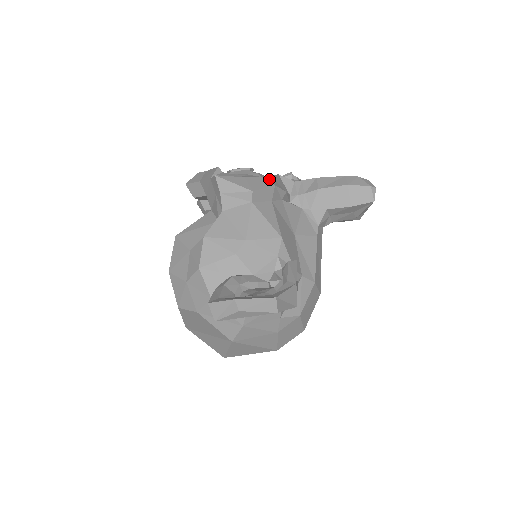
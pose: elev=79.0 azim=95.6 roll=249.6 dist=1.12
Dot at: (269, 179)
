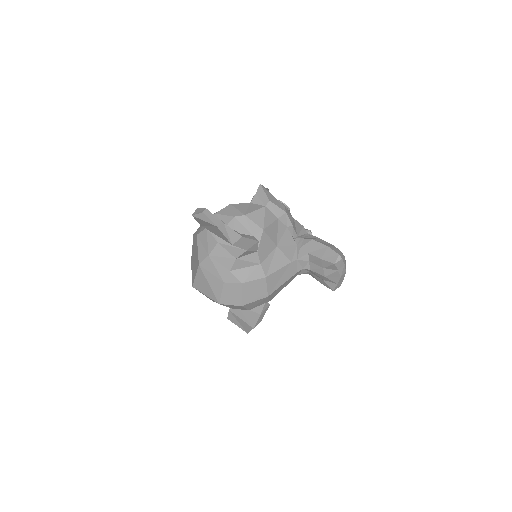
Dot at: (288, 211)
